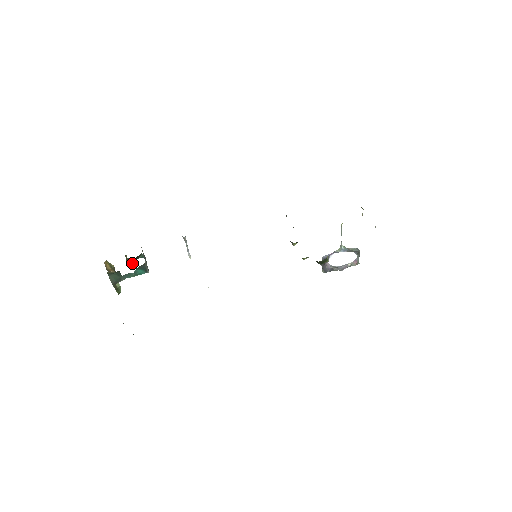
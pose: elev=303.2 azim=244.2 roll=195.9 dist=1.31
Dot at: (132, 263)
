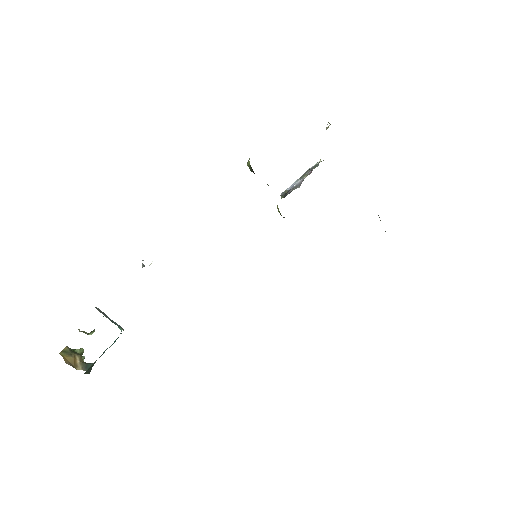
Dot at: (93, 331)
